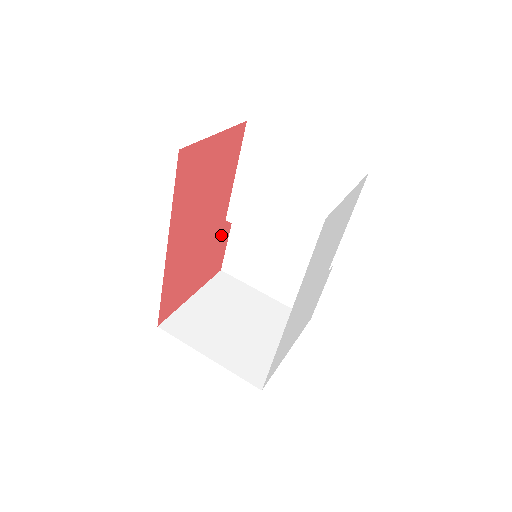
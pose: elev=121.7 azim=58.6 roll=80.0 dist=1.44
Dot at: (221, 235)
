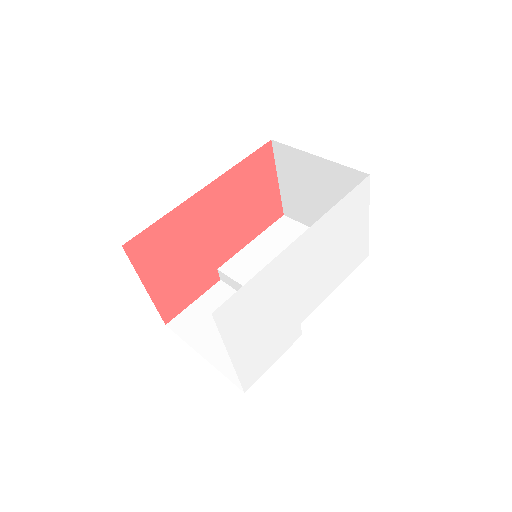
Dot at: (204, 278)
